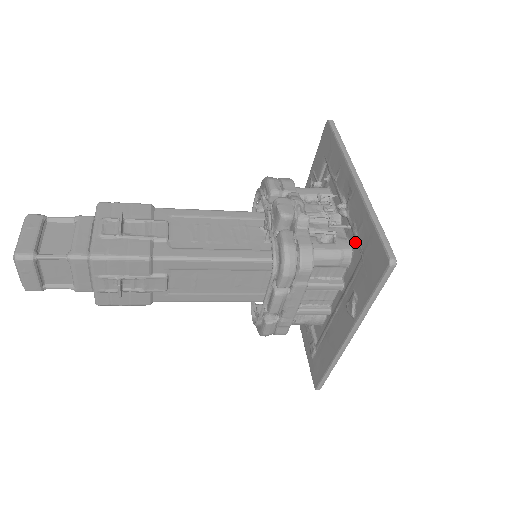
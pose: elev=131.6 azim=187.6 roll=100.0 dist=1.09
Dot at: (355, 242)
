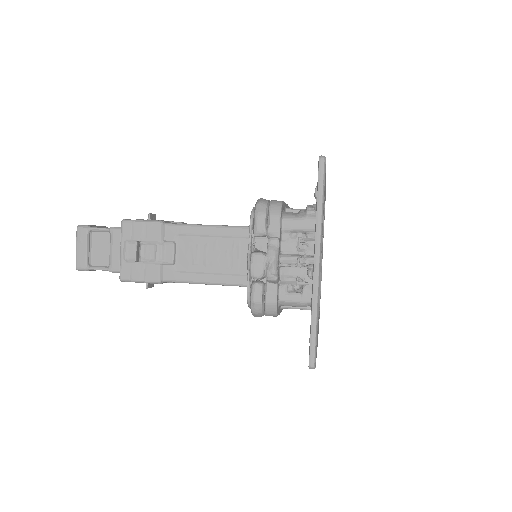
Dot at: occluded
